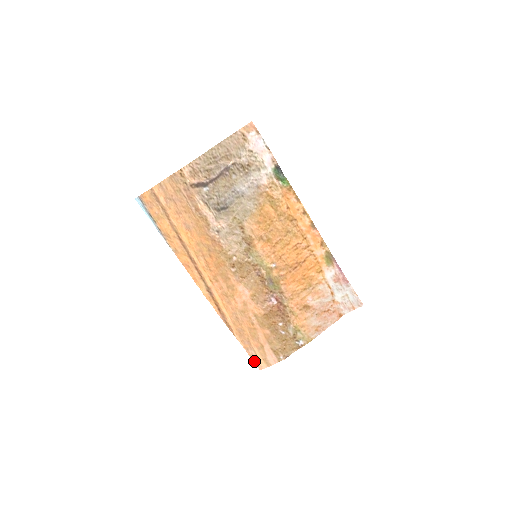
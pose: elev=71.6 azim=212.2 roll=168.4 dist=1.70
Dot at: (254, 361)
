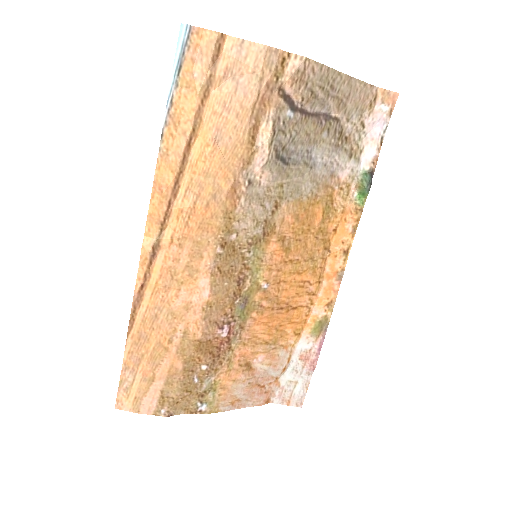
Dot at: (119, 390)
